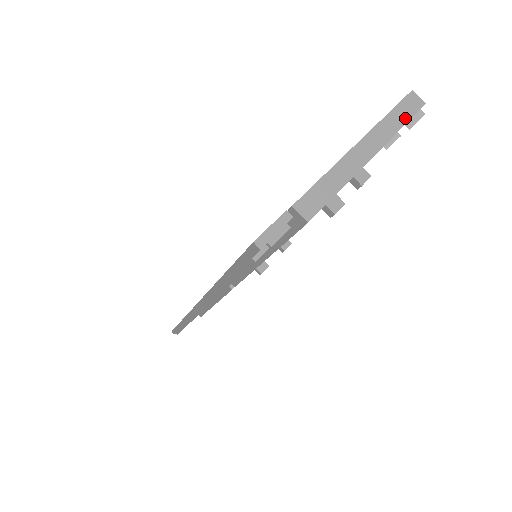
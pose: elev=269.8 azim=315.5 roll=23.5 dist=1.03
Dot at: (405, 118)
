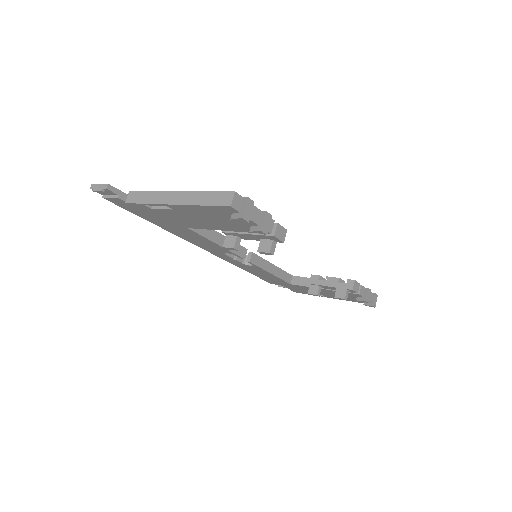
Dot at: (210, 202)
